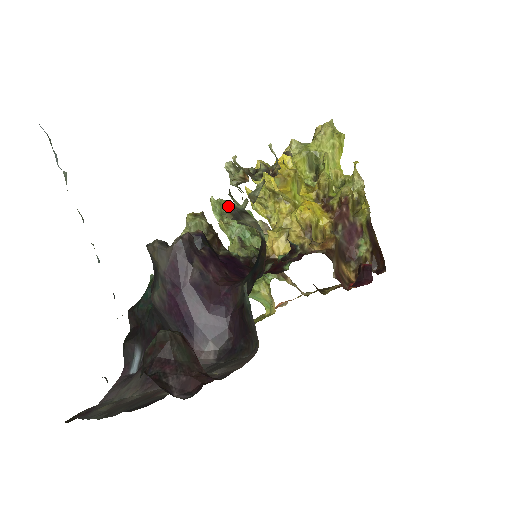
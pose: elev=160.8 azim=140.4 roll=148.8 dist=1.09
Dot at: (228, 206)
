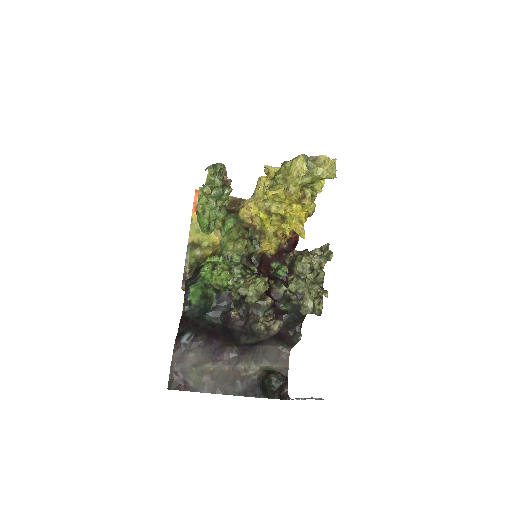
Dot at: occluded
